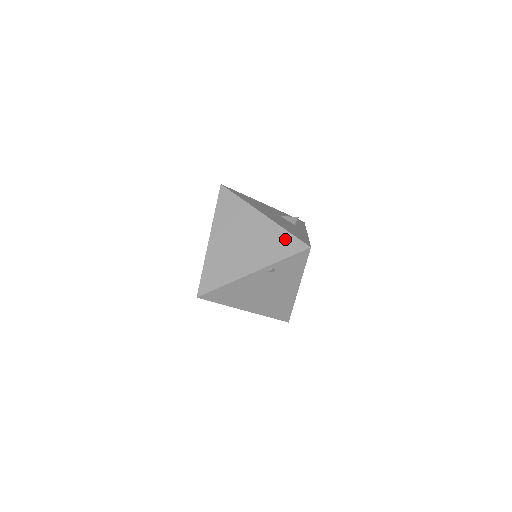
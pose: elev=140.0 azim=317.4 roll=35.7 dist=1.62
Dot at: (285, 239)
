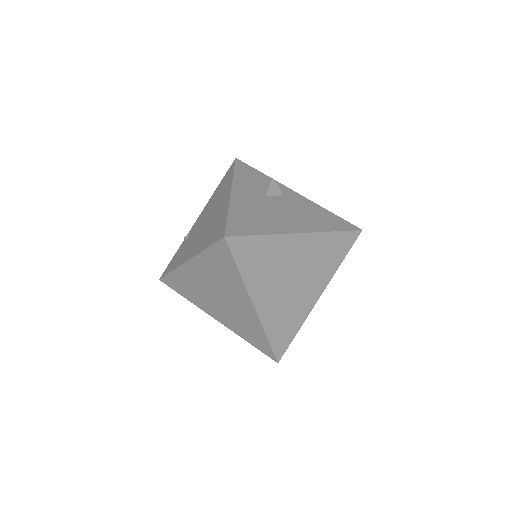
Dot at: (336, 241)
